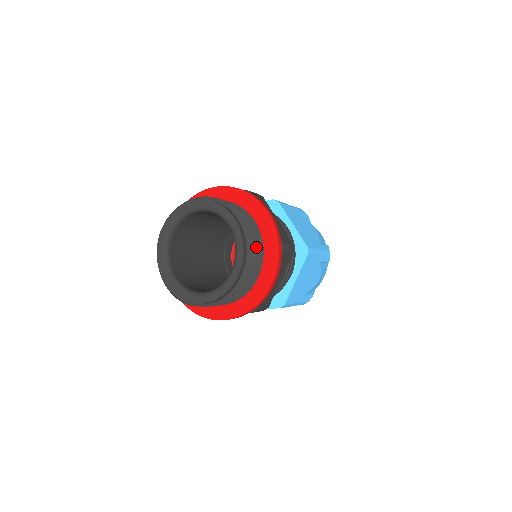
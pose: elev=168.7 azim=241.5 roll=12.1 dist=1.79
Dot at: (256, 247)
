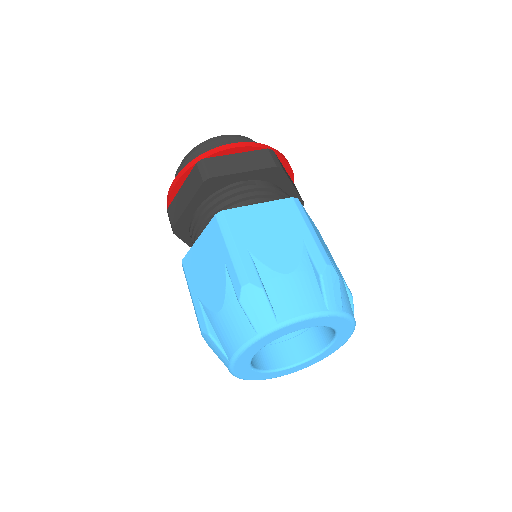
Dot at: occluded
